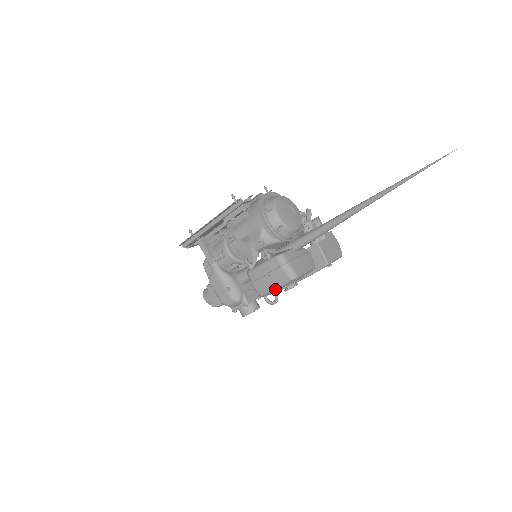
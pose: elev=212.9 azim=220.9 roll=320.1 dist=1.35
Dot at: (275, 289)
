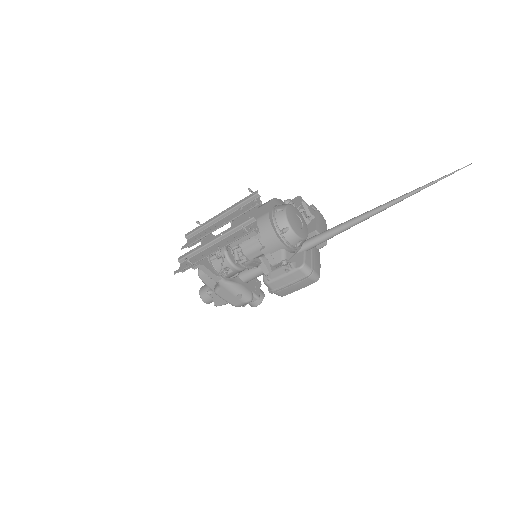
Dot at: occluded
